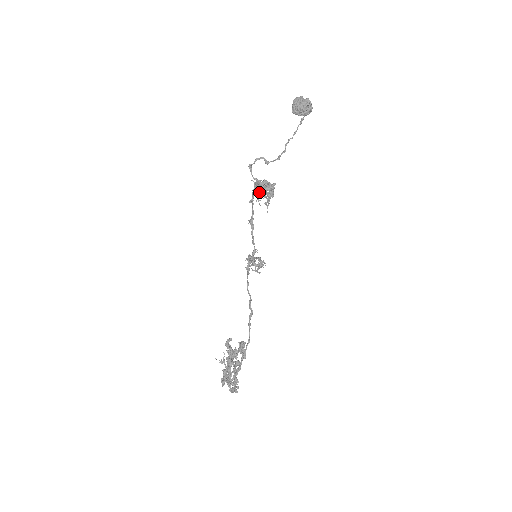
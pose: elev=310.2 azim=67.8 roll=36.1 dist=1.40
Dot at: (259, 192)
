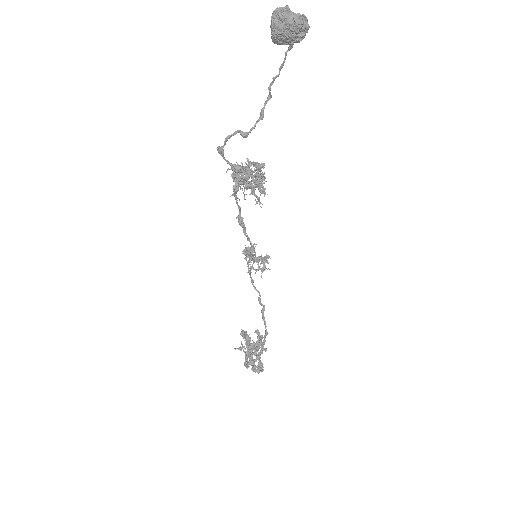
Dot at: (242, 173)
